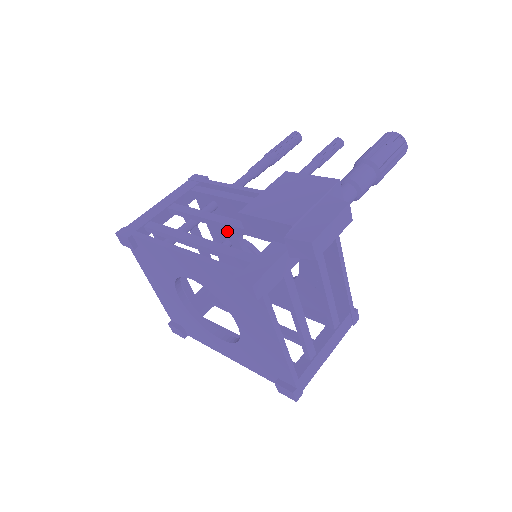
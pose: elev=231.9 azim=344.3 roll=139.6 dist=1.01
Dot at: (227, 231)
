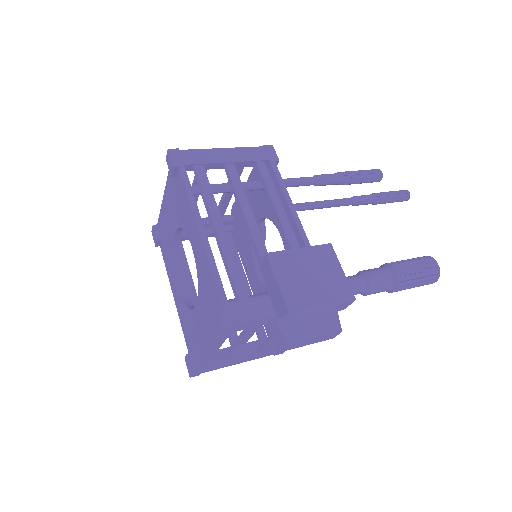
Dot at: (255, 208)
